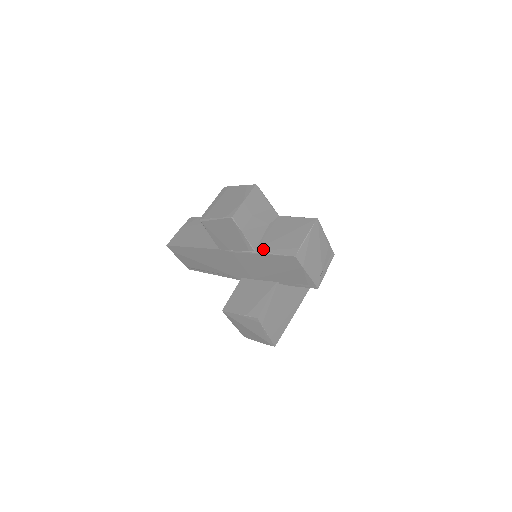
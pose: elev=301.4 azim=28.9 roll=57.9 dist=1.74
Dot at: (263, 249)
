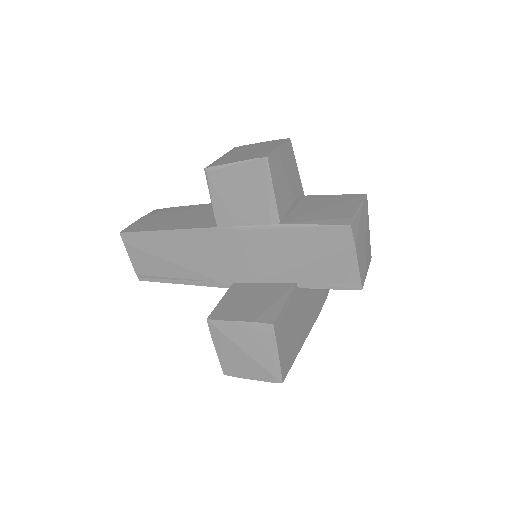
Dot at: (294, 221)
